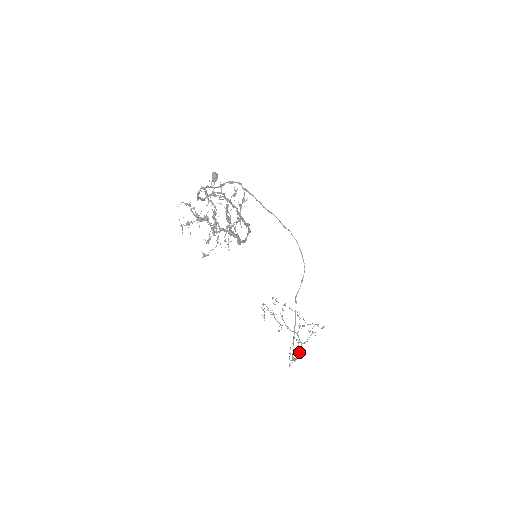
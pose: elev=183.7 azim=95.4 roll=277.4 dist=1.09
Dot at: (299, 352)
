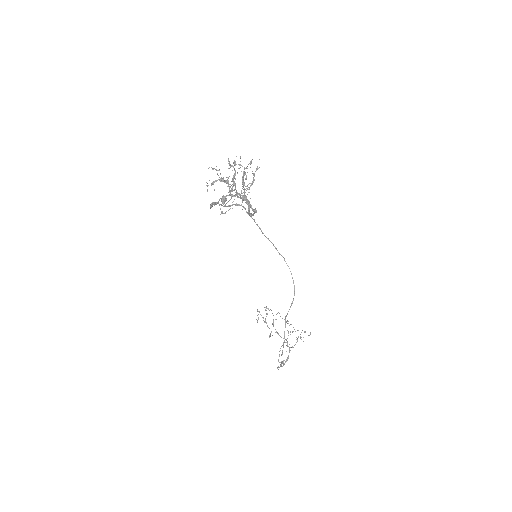
Dot at: (287, 357)
